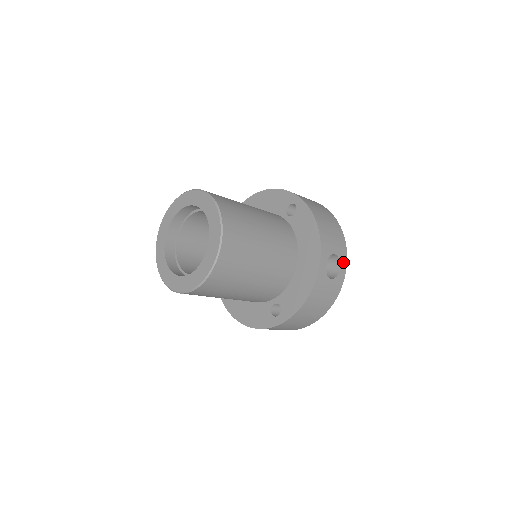
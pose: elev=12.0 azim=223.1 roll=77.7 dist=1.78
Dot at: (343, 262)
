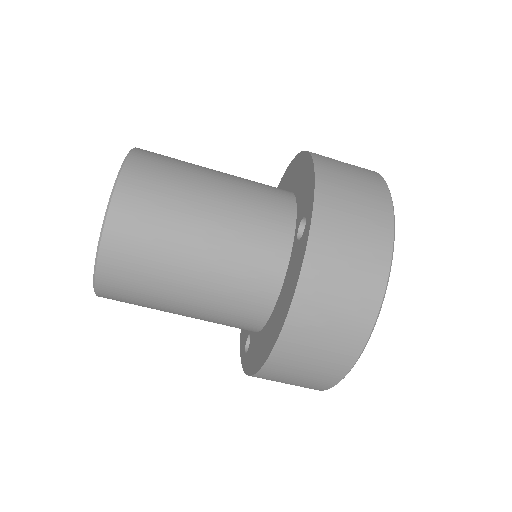
Dot at: occluded
